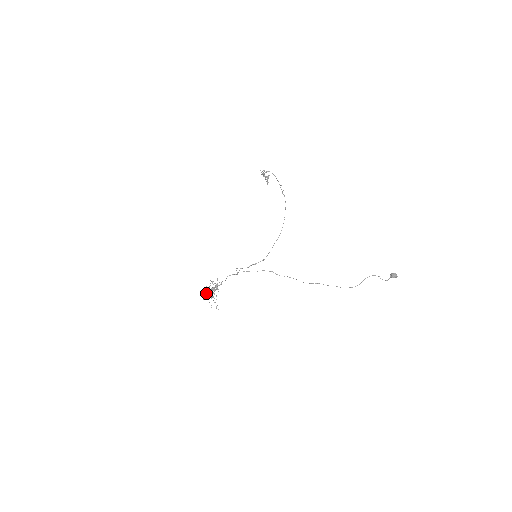
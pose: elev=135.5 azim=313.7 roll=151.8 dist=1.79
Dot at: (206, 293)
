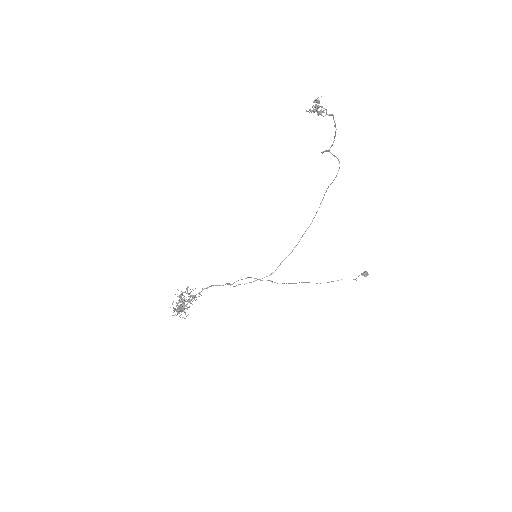
Dot at: (180, 311)
